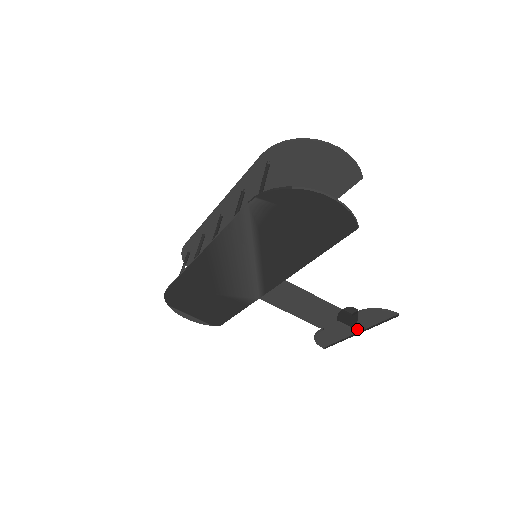
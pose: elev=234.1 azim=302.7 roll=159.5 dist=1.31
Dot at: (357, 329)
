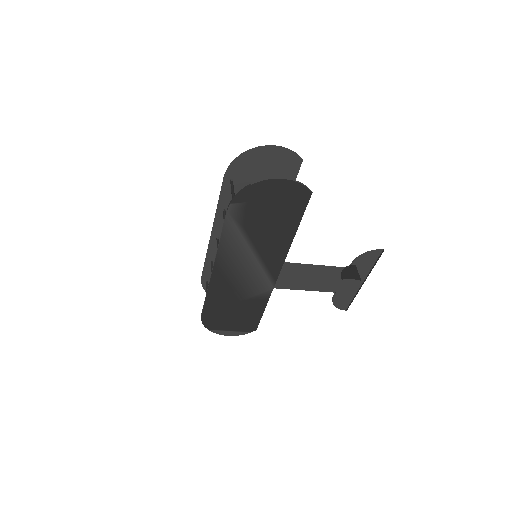
Dot at: (361, 279)
